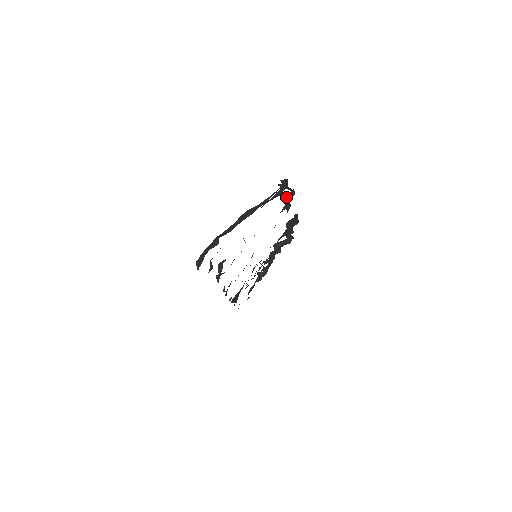
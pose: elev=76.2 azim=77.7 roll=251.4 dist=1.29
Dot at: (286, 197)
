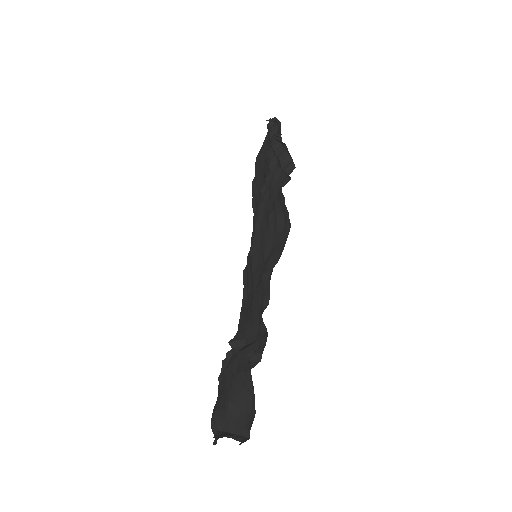
Dot at: occluded
